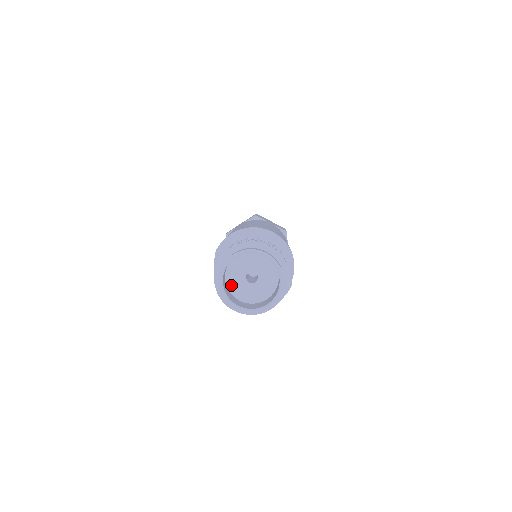
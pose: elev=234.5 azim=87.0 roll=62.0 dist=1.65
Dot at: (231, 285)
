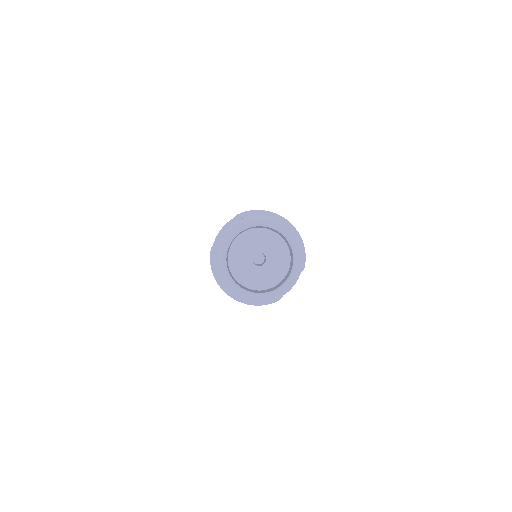
Dot at: (234, 250)
